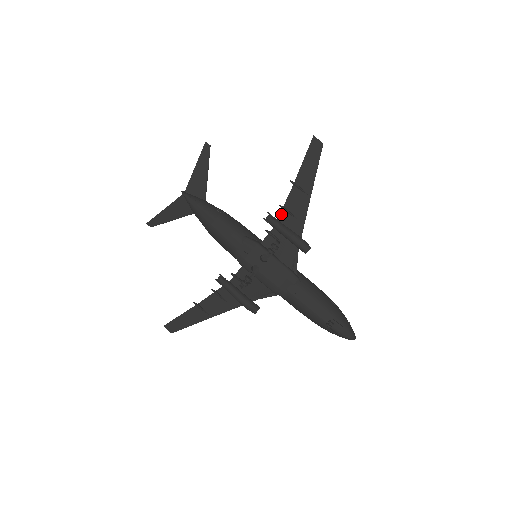
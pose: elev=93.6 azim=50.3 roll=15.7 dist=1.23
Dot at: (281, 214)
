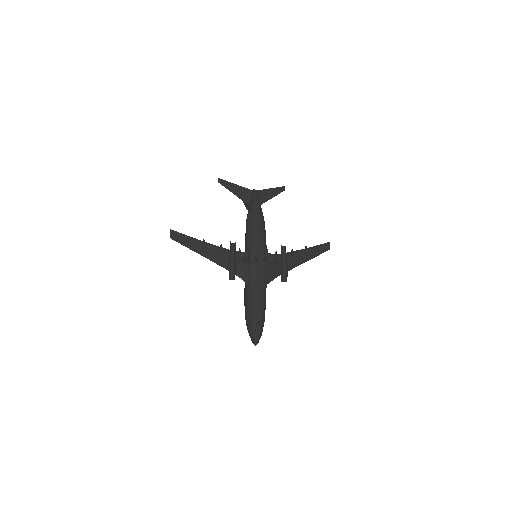
Dot at: (288, 253)
